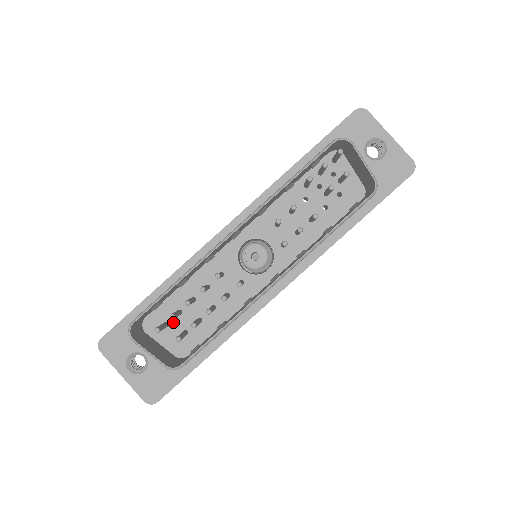
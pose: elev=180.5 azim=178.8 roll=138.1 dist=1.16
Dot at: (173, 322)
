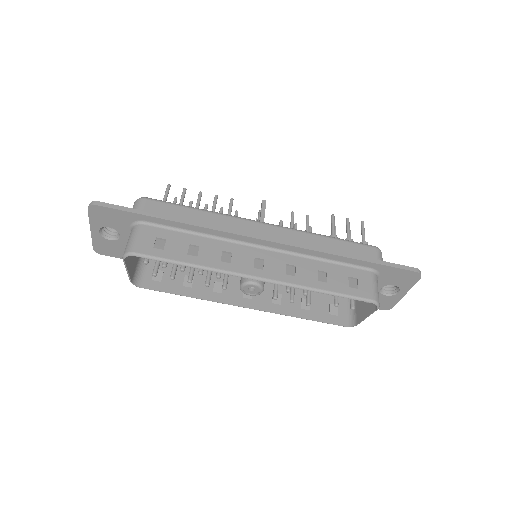
Dot at: occluded
